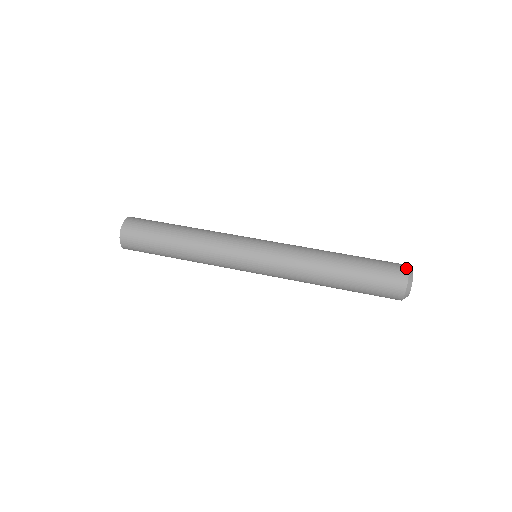
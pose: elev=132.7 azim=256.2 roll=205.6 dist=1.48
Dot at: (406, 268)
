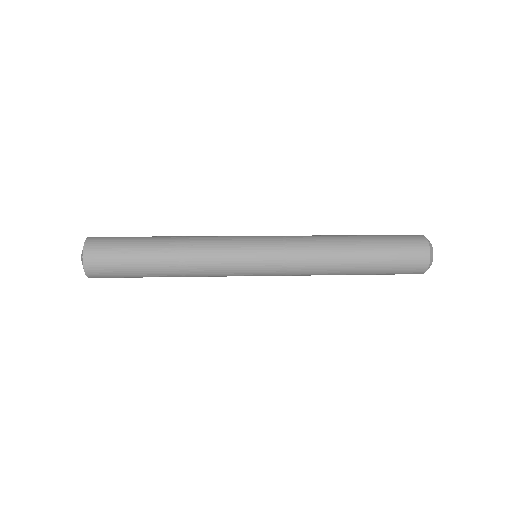
Dot at: occluded
